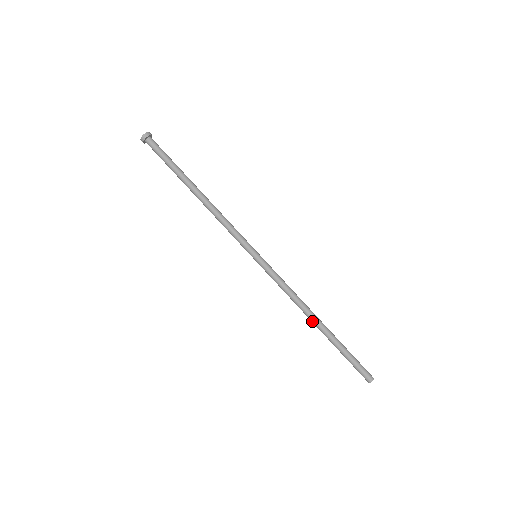
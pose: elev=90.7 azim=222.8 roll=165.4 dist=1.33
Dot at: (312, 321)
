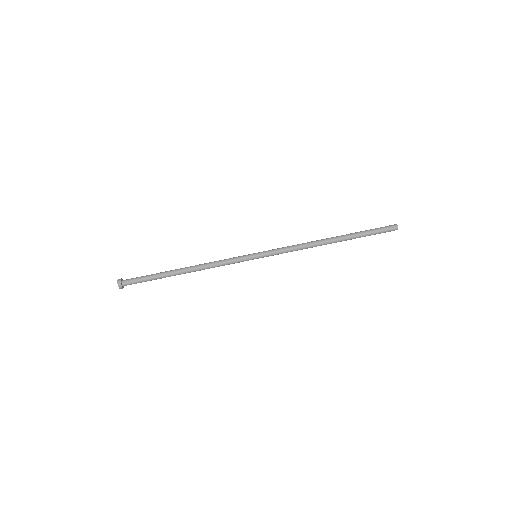
Dot at: (328, 241)
